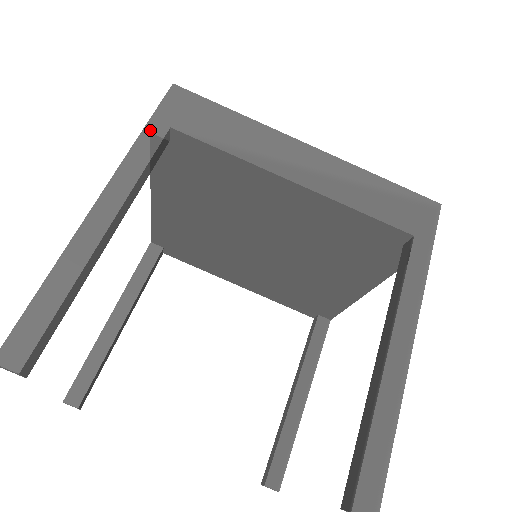
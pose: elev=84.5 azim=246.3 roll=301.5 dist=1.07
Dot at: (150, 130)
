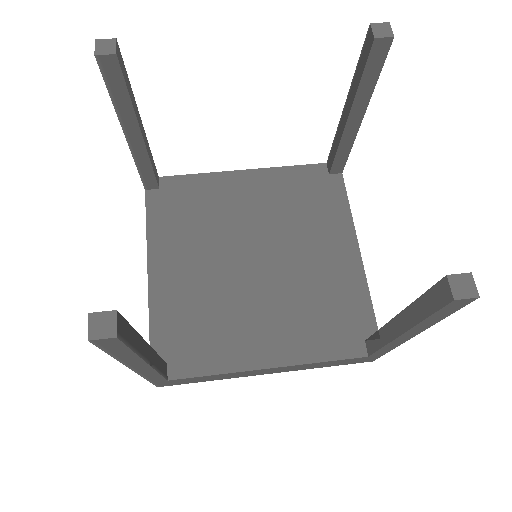
Dot at: occluded
